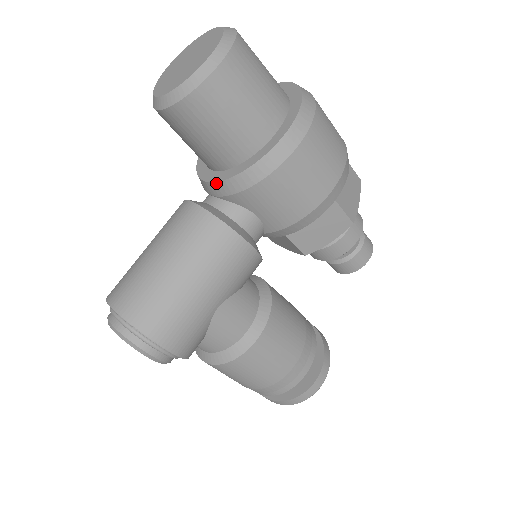
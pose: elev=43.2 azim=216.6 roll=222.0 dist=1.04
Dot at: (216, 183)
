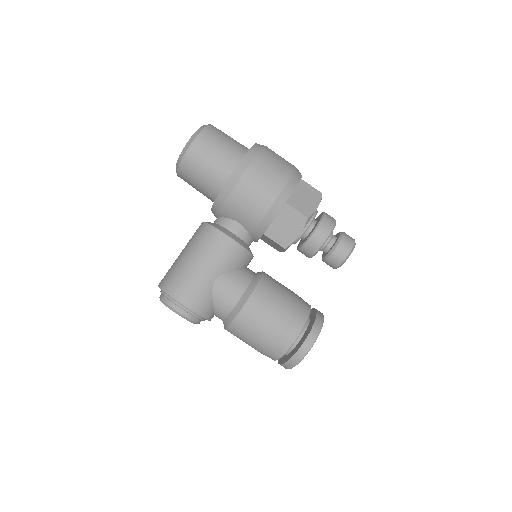
Dot at: (212, 207)
